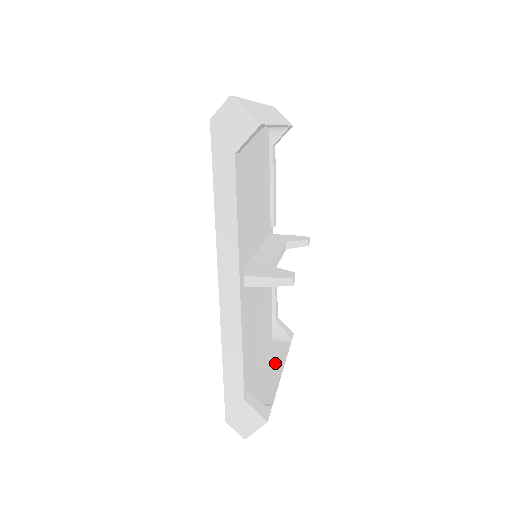
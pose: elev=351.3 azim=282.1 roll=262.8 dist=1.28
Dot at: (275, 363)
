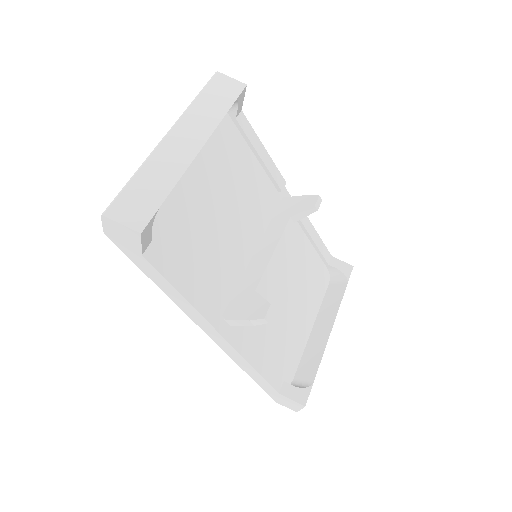
Dot at: (326, 320)
